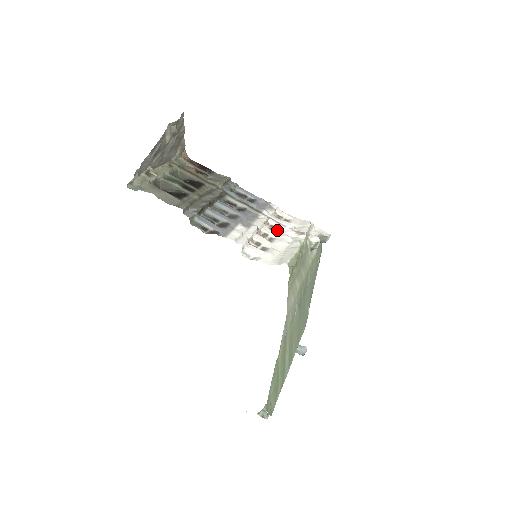
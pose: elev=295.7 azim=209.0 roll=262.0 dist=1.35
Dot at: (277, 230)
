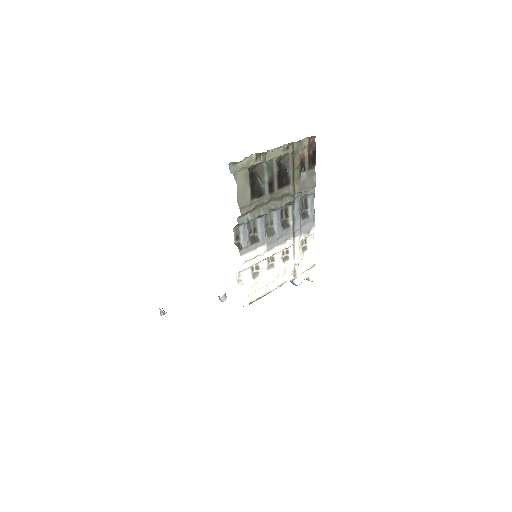
Dot at: (287, 257)
